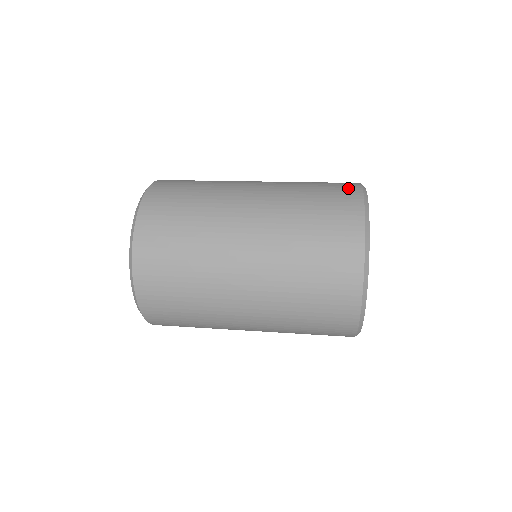
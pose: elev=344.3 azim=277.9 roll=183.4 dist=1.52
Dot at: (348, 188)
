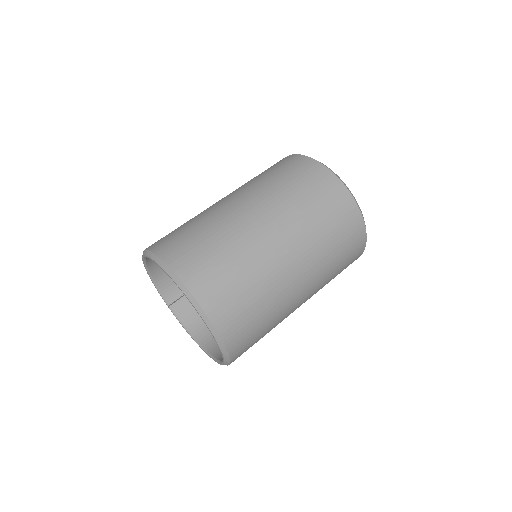
Dot at: (290, 160)
